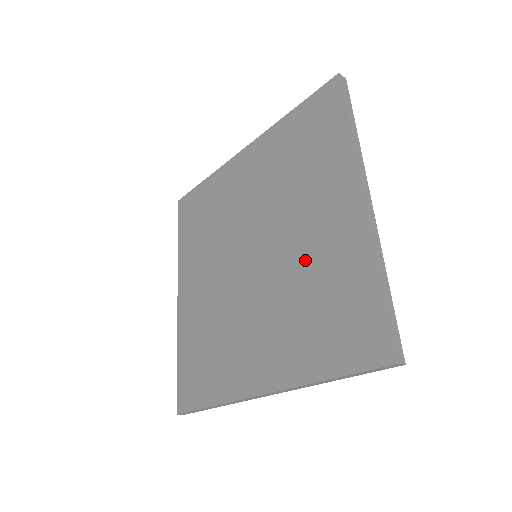
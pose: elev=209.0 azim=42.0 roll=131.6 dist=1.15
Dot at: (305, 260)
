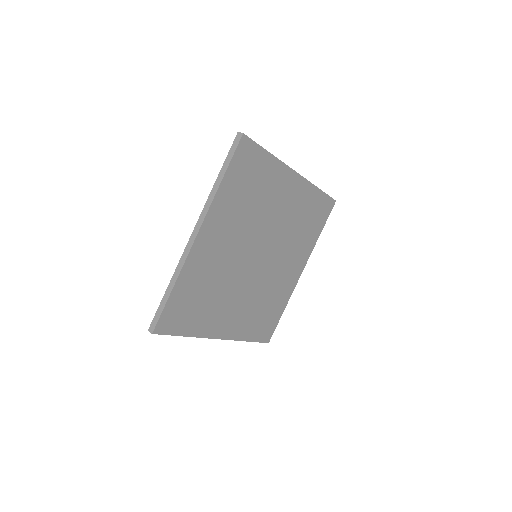
Dot at: occluded
